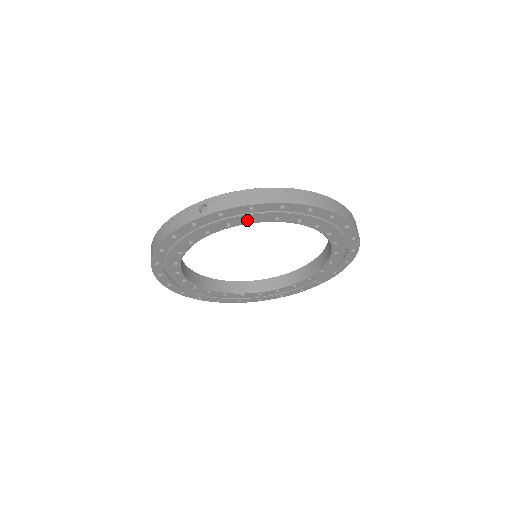
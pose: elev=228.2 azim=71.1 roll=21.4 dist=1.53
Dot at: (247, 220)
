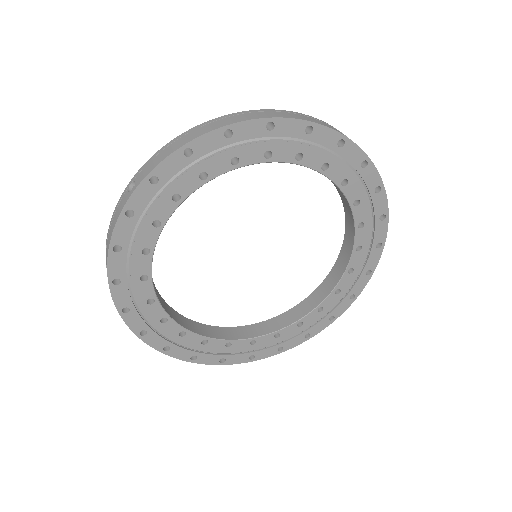
Dot at: (196, 179)
